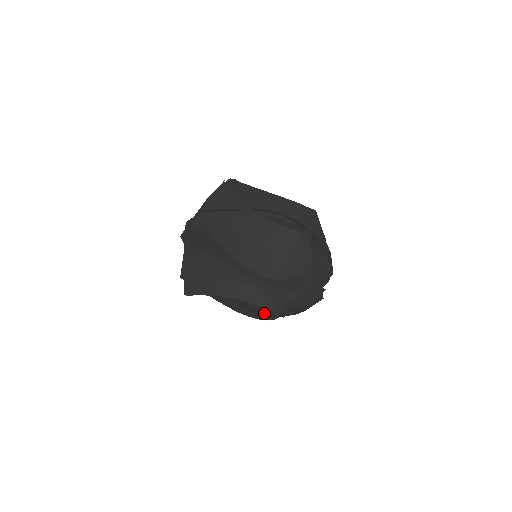
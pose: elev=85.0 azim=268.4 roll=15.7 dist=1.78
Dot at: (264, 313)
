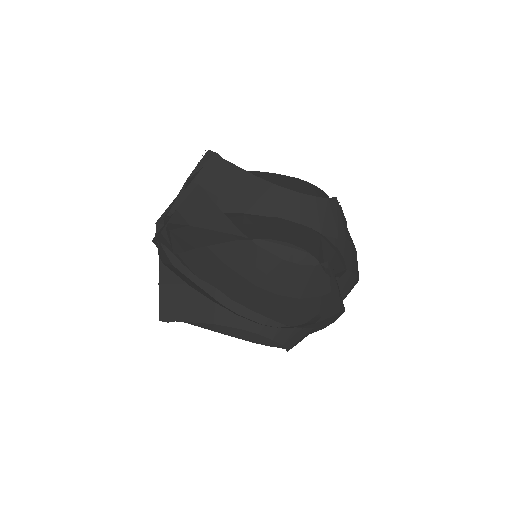
Dot at: occluded
